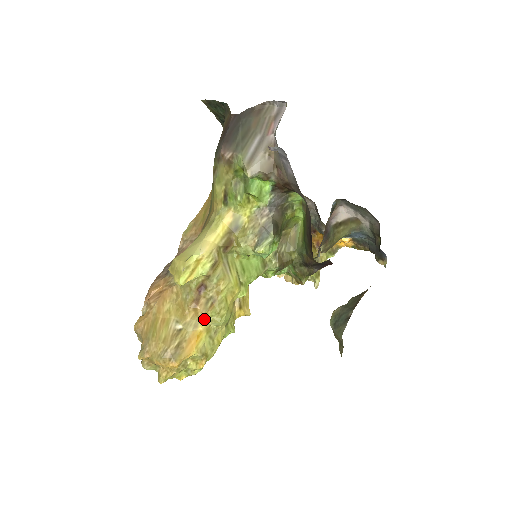
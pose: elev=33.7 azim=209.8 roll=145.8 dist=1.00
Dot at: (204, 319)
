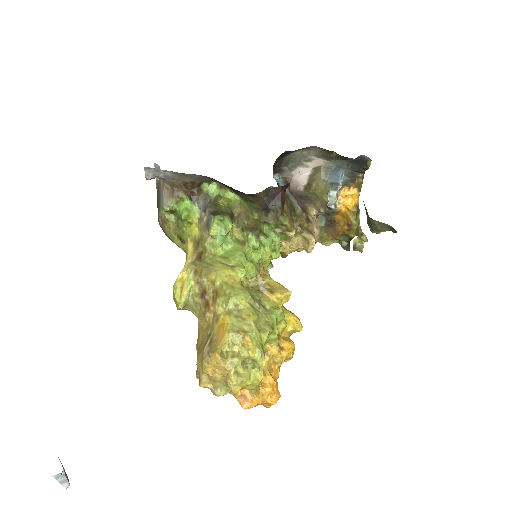
Dot at: (220, 310)
